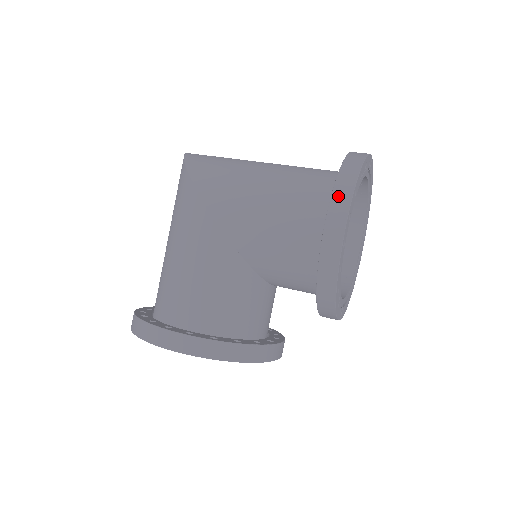
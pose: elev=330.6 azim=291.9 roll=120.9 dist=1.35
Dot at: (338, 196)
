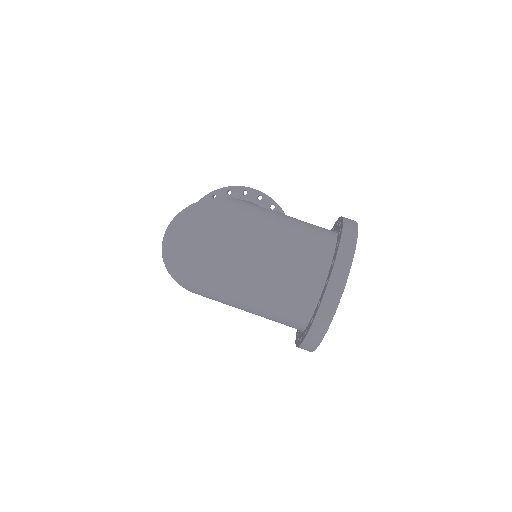
Dot at: occluded
